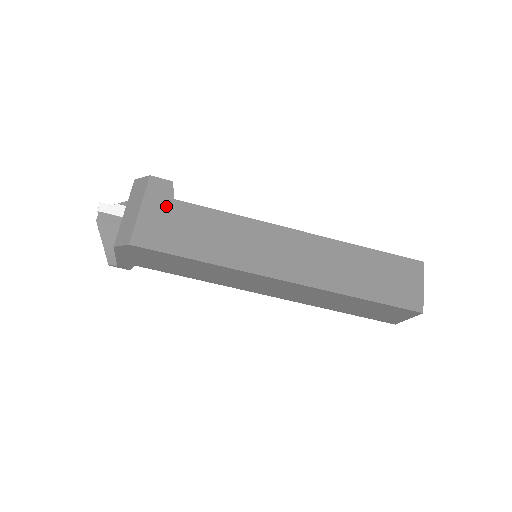
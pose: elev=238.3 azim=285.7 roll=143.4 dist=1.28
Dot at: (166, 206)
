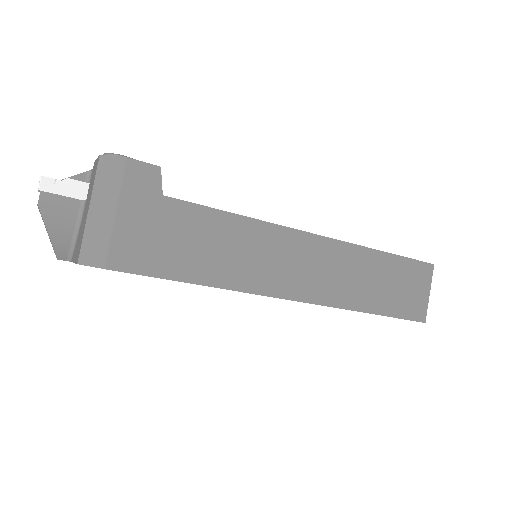
Dot at: (152, 207)
